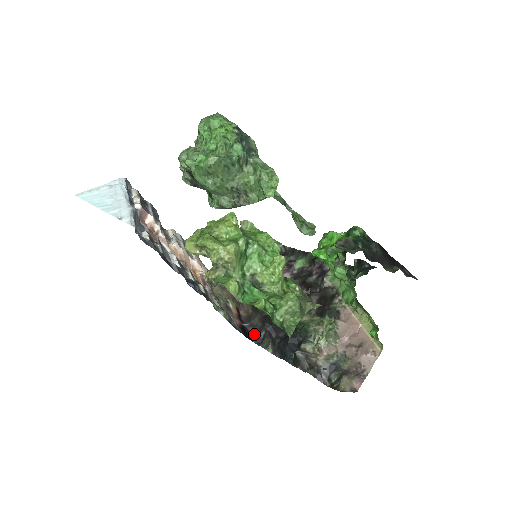
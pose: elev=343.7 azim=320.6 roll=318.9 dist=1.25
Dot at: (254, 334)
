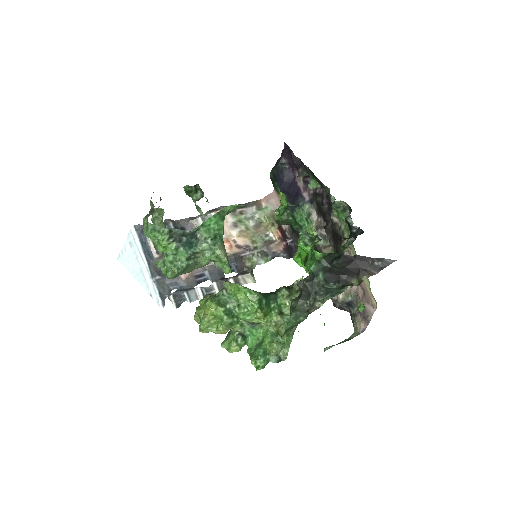
Dot at: occluded
